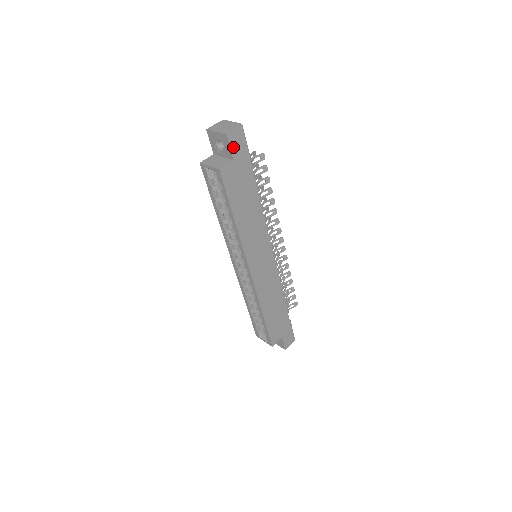
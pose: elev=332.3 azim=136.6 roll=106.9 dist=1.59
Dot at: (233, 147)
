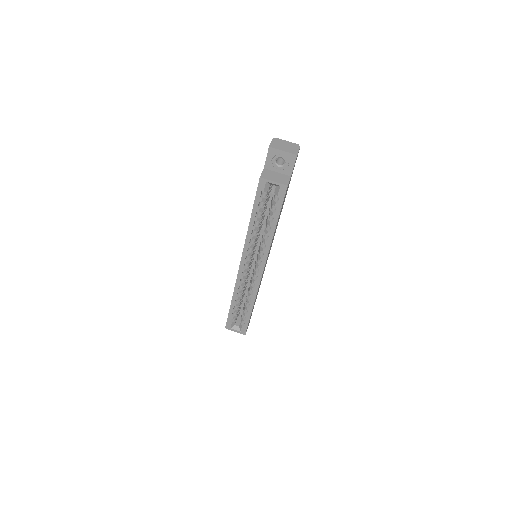
Dot at: (294, 165)
